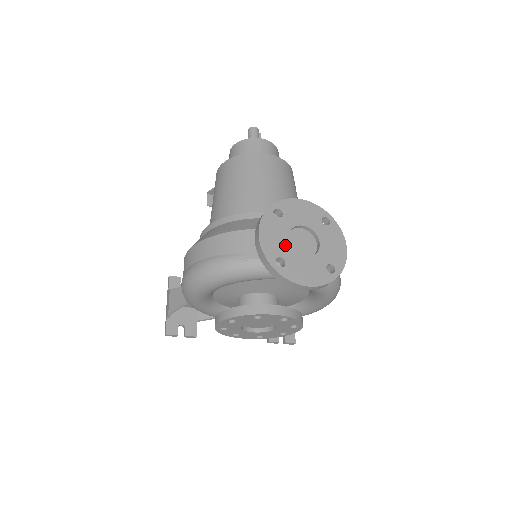
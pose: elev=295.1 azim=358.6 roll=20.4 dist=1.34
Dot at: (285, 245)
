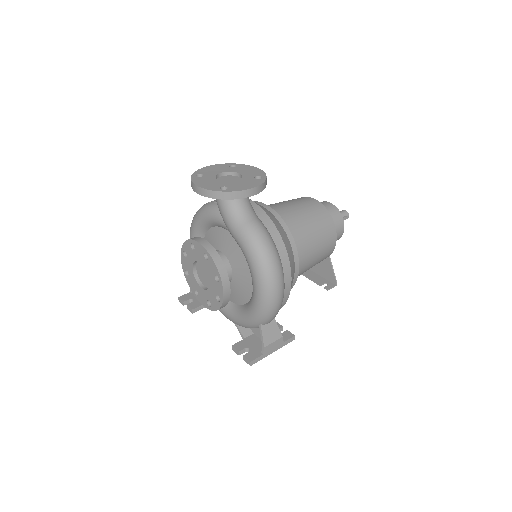
Dot at: (214, 173)
